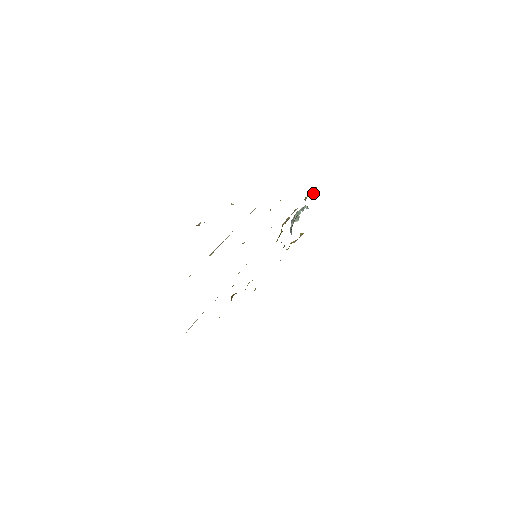
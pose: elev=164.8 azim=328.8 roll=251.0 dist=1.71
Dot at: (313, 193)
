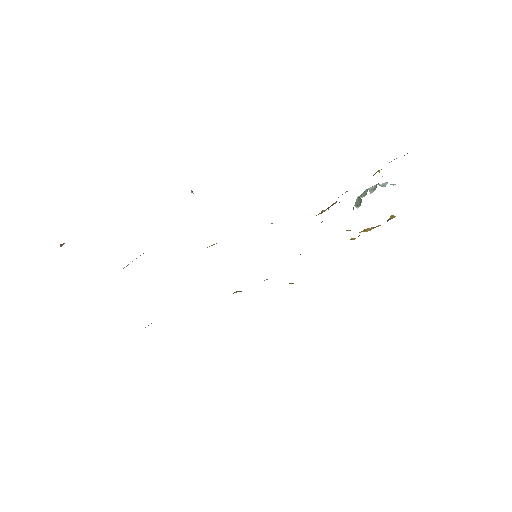
Dot at: occluded
